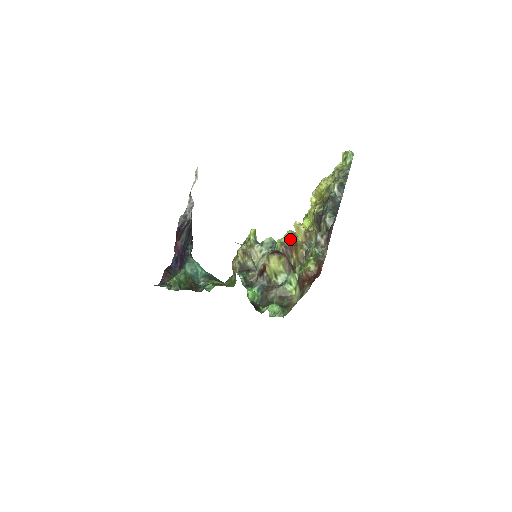
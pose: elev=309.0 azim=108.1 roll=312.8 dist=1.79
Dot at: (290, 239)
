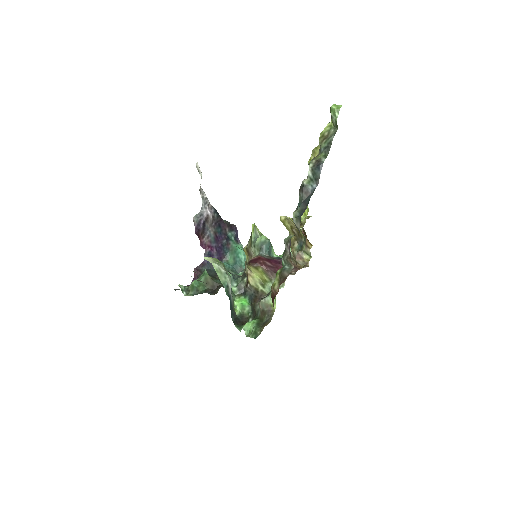
Dot at: occluded
